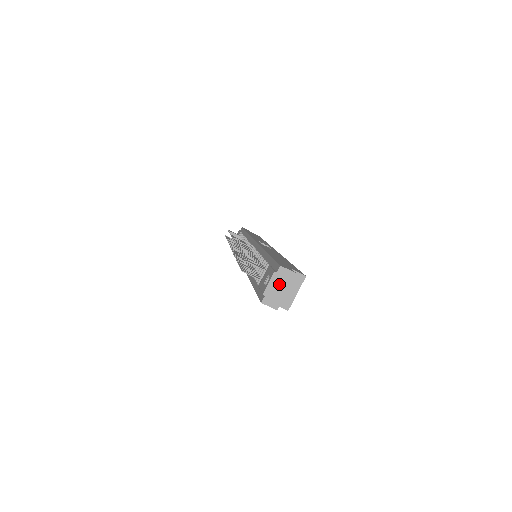
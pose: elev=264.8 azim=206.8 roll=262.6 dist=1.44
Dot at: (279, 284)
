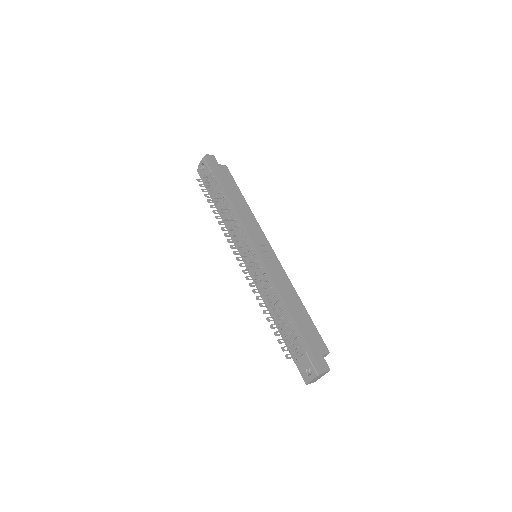
Dot at: (319, 377)
